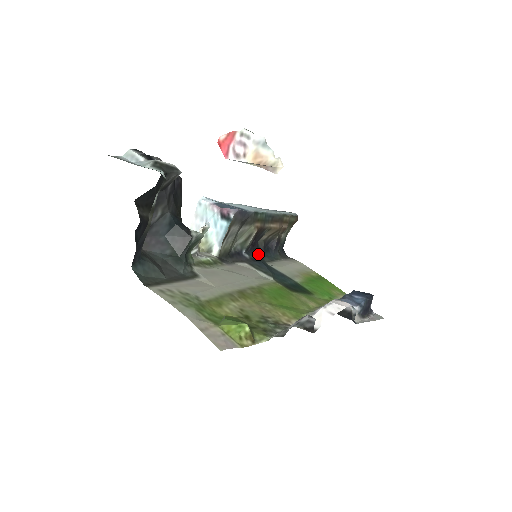
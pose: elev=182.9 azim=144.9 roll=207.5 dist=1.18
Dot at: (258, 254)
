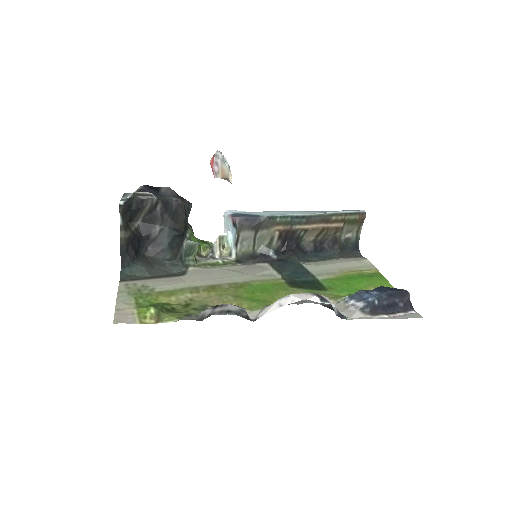
Dot at: (291, 254)
